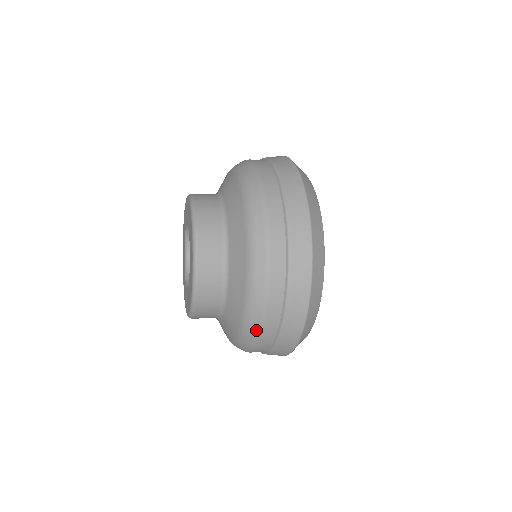
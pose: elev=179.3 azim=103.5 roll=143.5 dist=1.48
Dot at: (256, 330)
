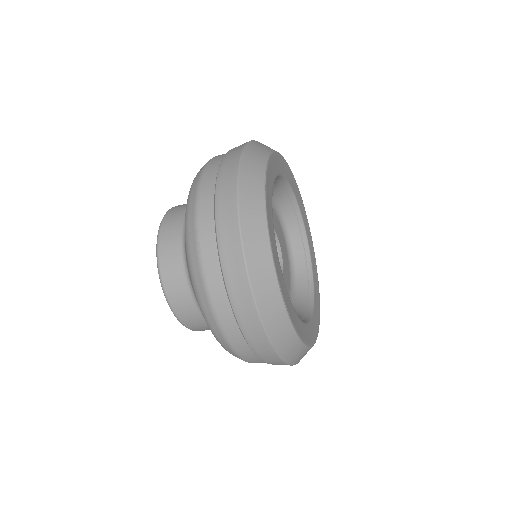
Dot at: occluded
